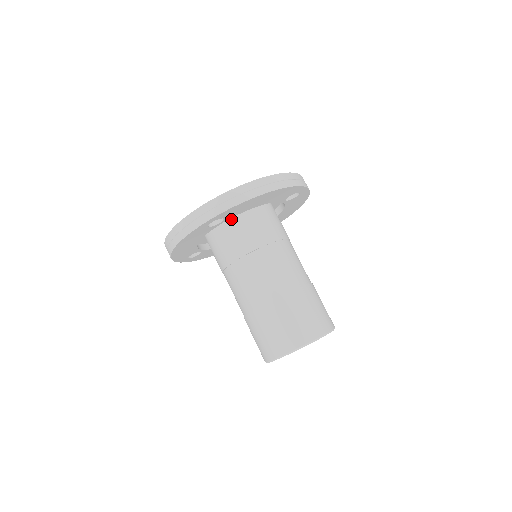
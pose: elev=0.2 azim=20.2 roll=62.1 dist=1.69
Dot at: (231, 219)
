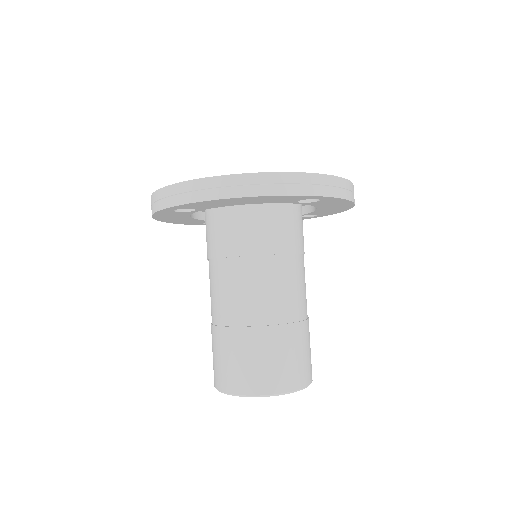
Dot at: (218, 207)
